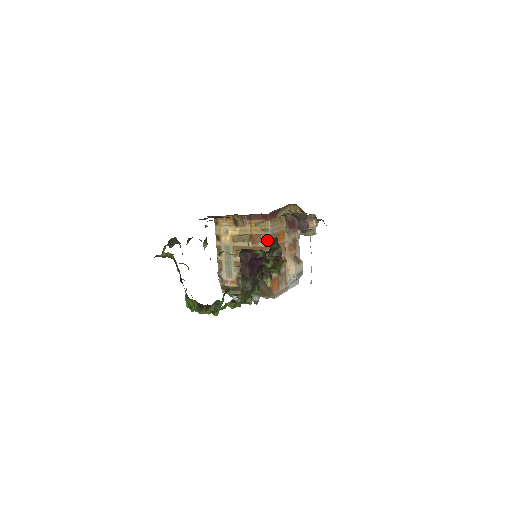
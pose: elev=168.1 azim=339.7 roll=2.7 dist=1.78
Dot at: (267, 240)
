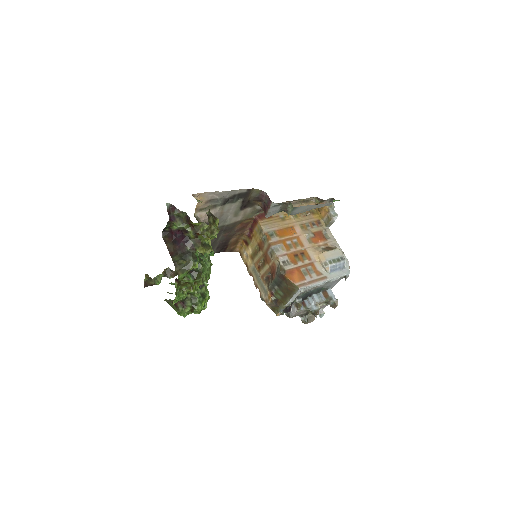
Dot at: (266, 239)
